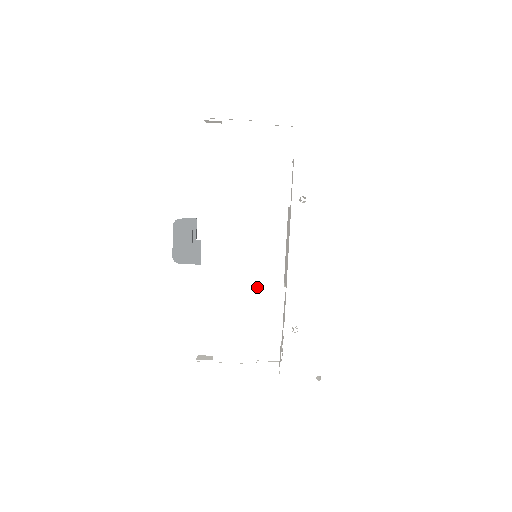
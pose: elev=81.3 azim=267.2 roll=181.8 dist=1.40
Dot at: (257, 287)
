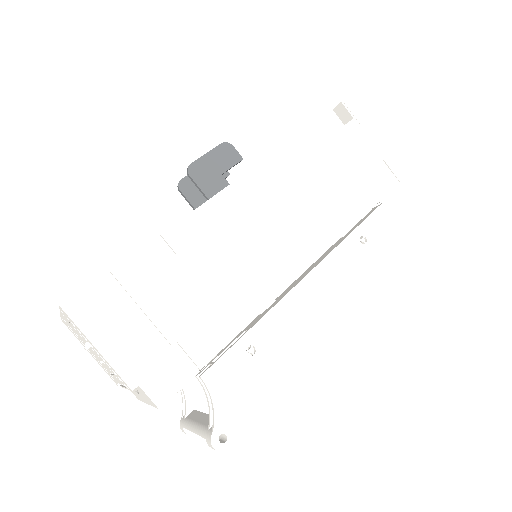
Dot at: (256, 266)
